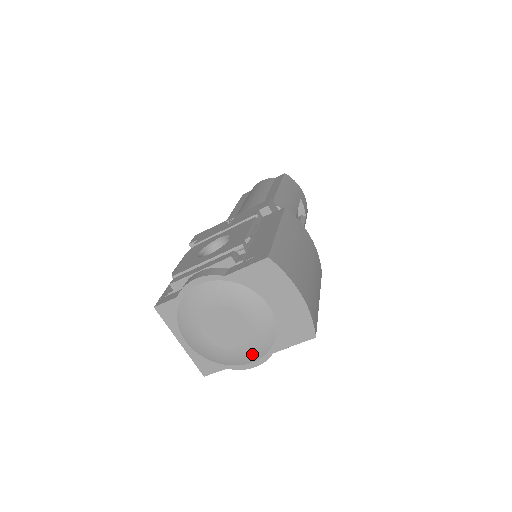
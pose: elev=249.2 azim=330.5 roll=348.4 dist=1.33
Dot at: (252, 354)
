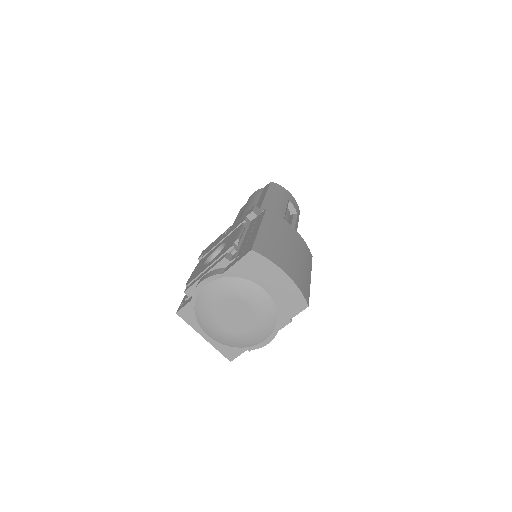
Dot at: (262, 333)
